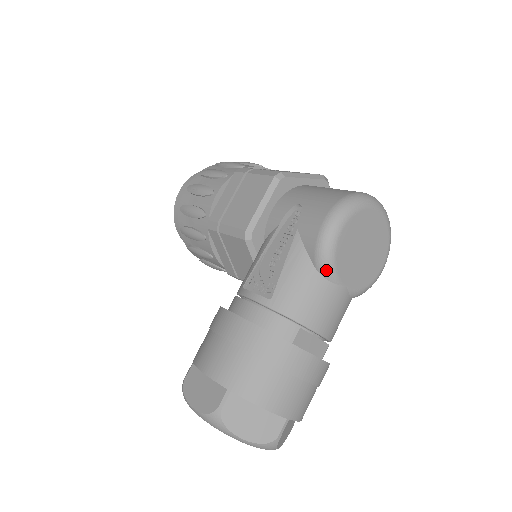
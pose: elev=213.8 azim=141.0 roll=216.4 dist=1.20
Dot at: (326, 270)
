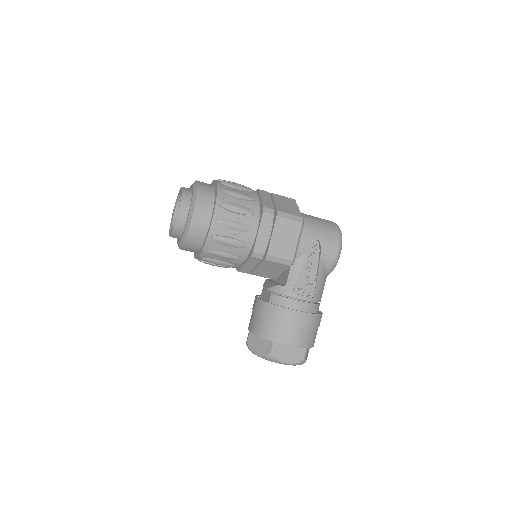
Dot at: occluded
